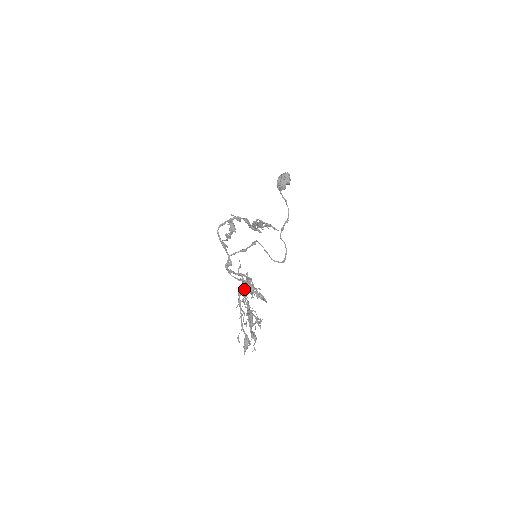
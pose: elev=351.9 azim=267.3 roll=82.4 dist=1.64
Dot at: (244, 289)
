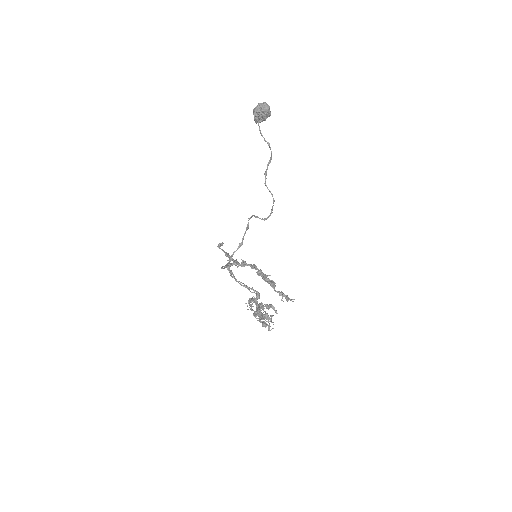
Dot at: (255, 302)
